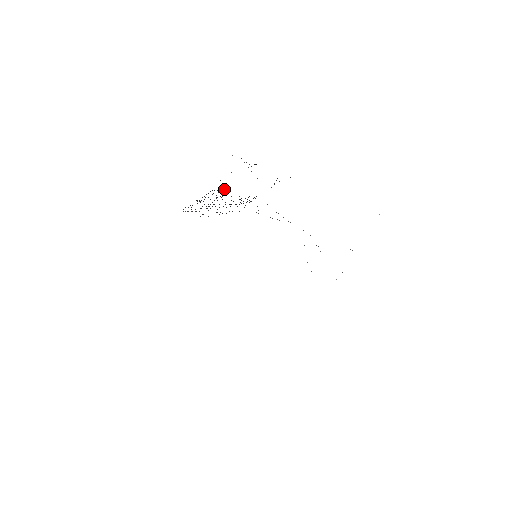
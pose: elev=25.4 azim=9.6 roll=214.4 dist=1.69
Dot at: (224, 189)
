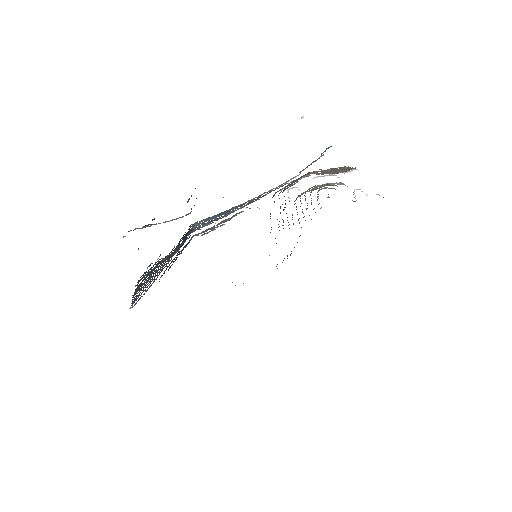
Dot at: (149, 265)
